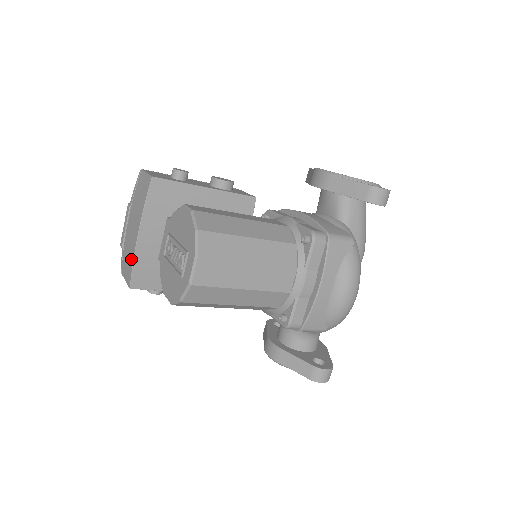
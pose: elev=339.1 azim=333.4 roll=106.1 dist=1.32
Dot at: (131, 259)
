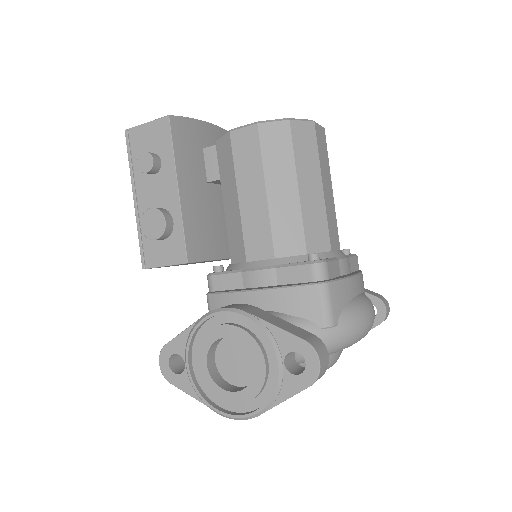
Dot at: occluded
